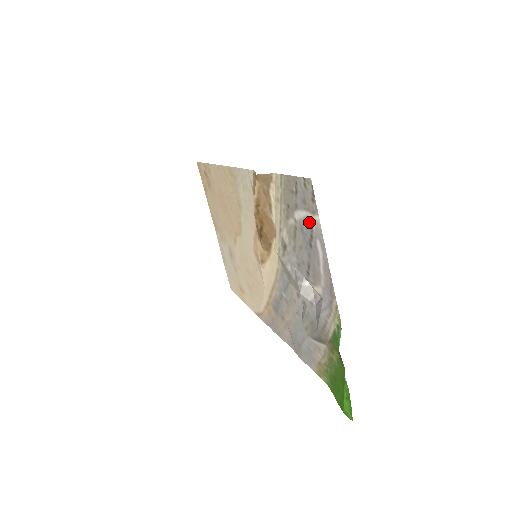
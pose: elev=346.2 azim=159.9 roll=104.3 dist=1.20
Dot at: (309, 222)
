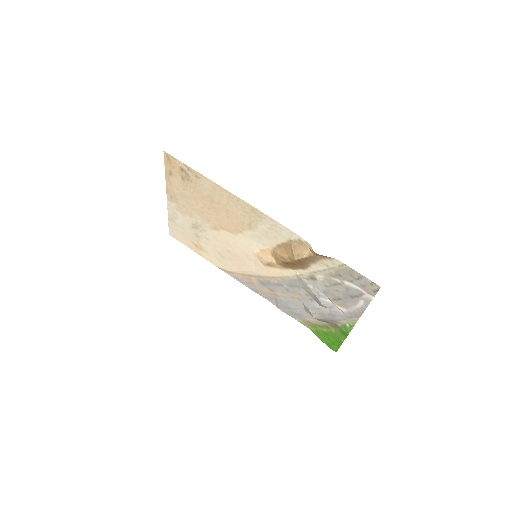
Dot at: (360, 293)
